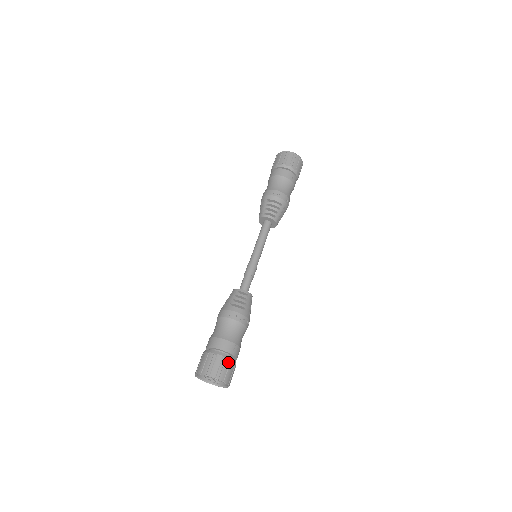
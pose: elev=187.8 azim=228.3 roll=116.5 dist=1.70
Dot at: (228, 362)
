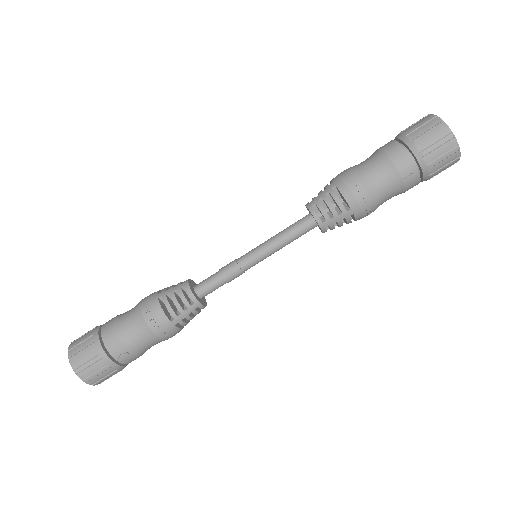
Dot at: (102, 364)
